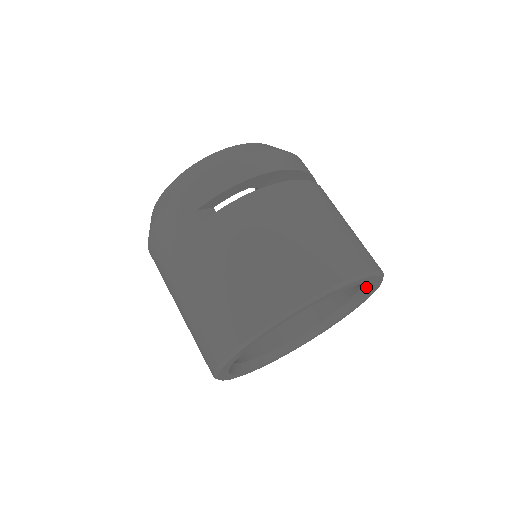
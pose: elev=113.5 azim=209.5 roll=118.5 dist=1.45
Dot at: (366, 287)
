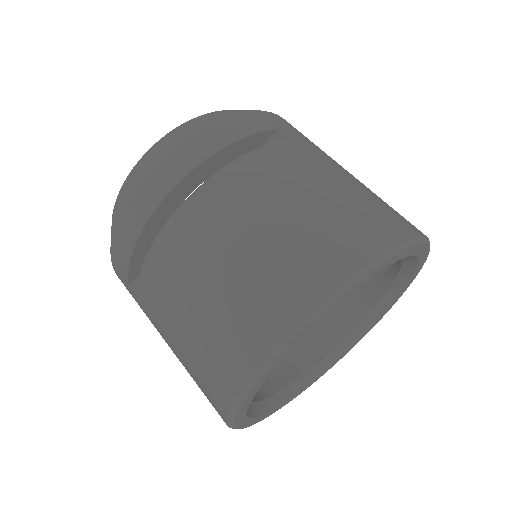
Dot at: occluded
